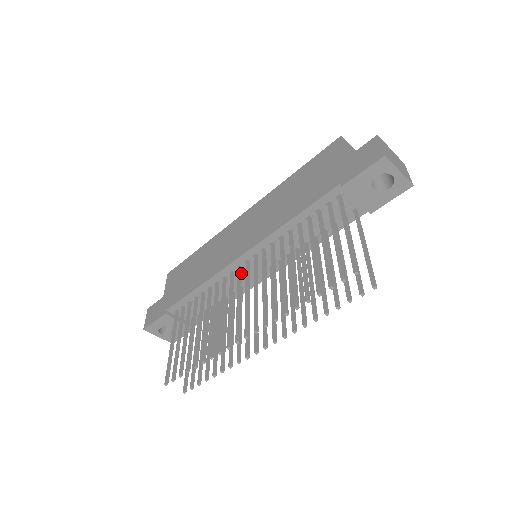
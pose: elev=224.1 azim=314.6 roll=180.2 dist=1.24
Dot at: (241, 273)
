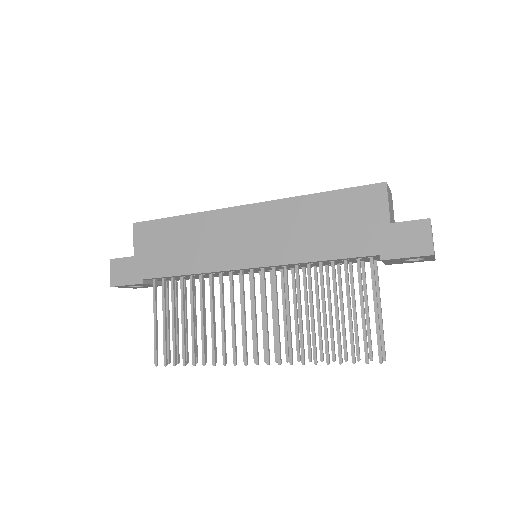
Dot at: (243, 280)
